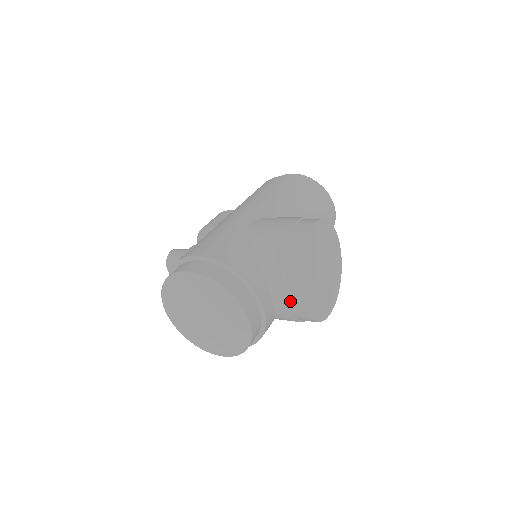
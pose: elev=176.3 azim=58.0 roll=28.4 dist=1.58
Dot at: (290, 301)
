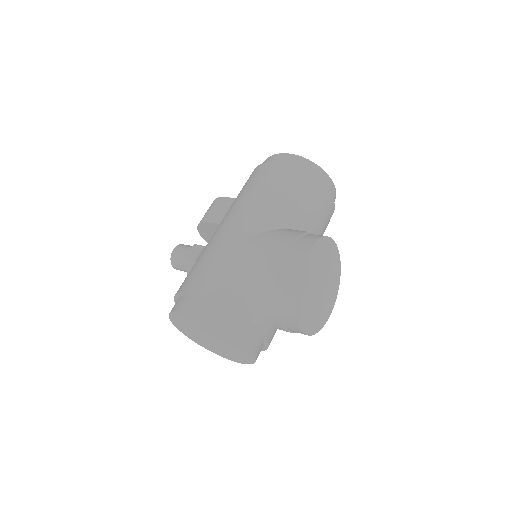
Dot at: (289, 326)
